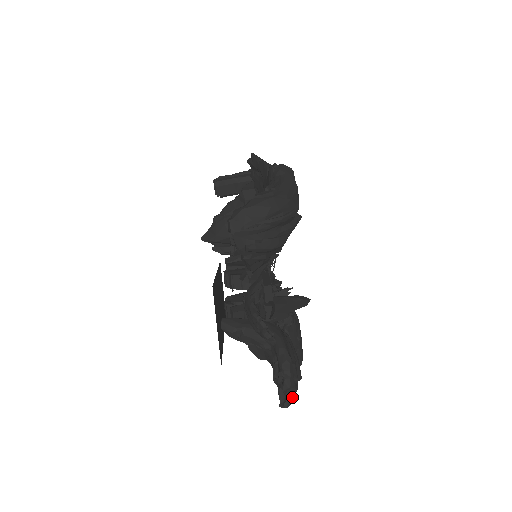
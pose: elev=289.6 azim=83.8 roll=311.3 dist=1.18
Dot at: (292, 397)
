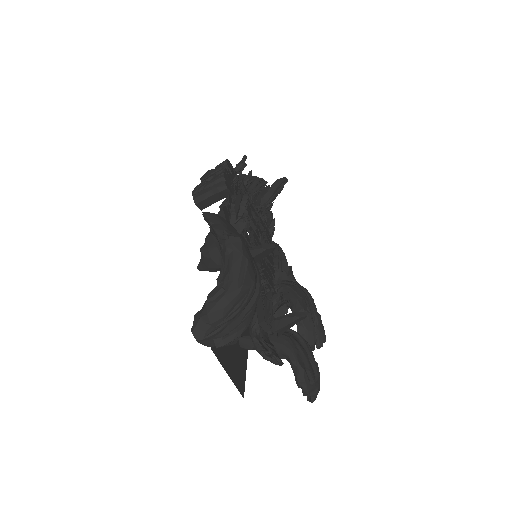
Dot at: (315, 393)
